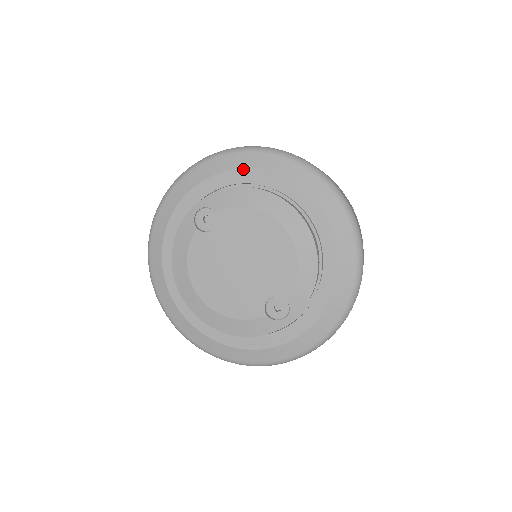
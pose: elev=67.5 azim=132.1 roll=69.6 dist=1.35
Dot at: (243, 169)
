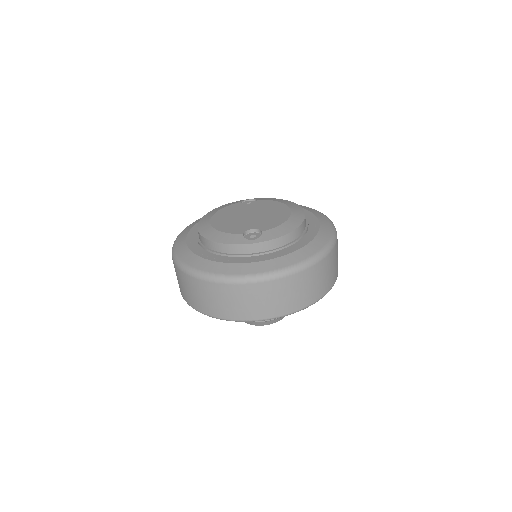
Dot at: occluded
